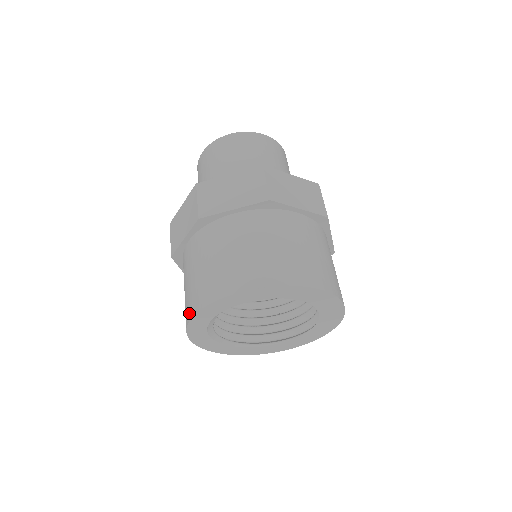
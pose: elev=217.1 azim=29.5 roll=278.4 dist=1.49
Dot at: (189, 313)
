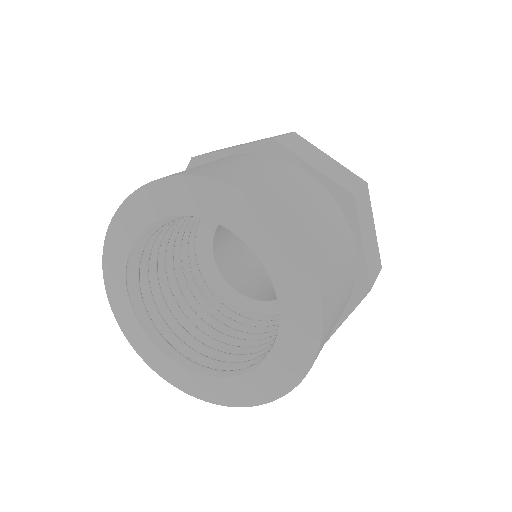
Dot at: occluded
